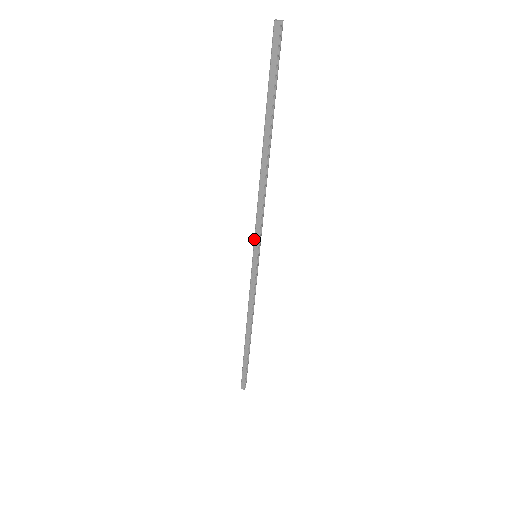
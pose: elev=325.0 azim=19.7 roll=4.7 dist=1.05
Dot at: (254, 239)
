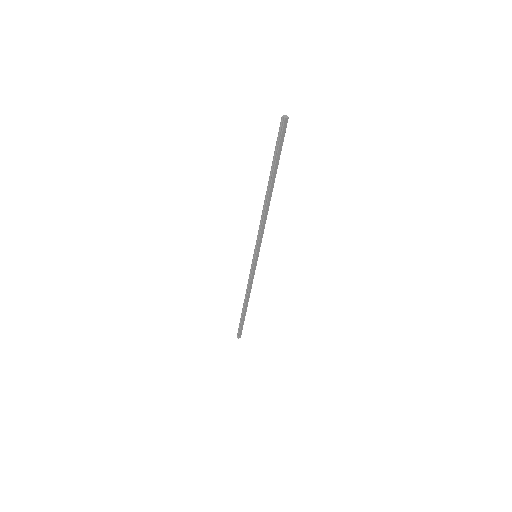
Dot at: (257, 247)
